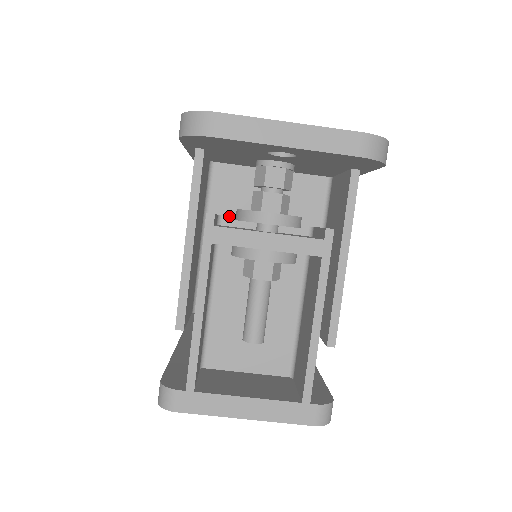
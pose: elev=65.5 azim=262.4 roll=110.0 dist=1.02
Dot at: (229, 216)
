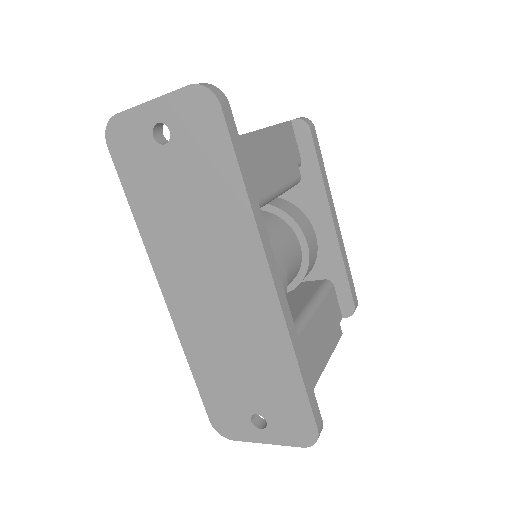
Dot at: occluded
